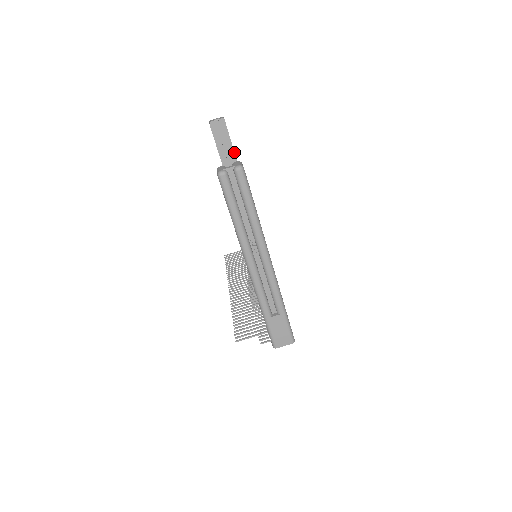
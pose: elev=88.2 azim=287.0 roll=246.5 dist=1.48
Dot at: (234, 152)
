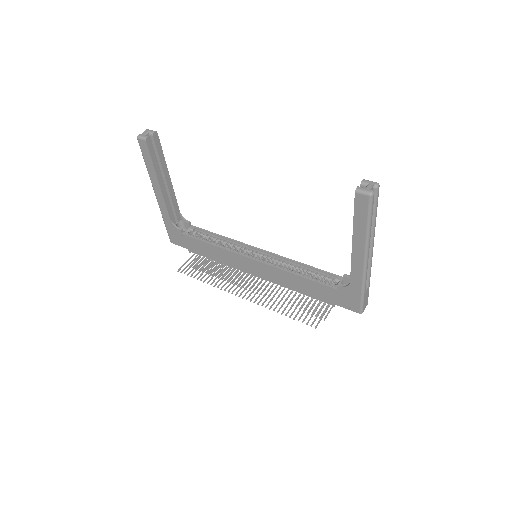
Dot at: (166, 164)
